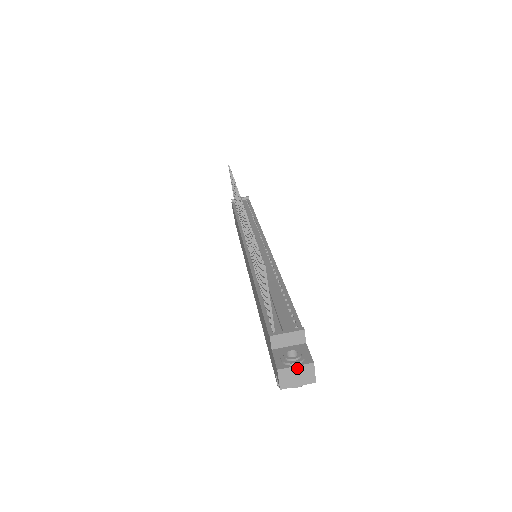
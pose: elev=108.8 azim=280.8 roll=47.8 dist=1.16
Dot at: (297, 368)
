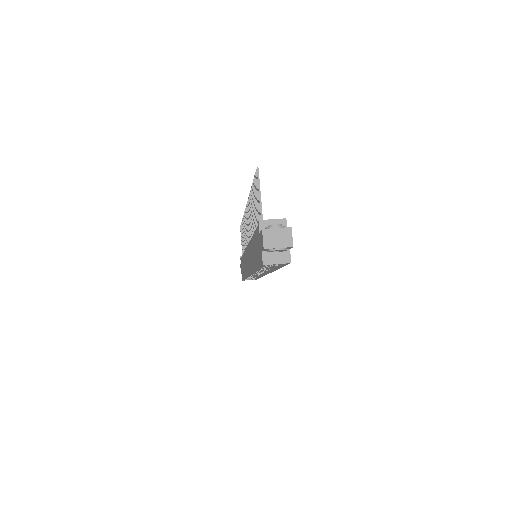
Dot at: (278, 230)
